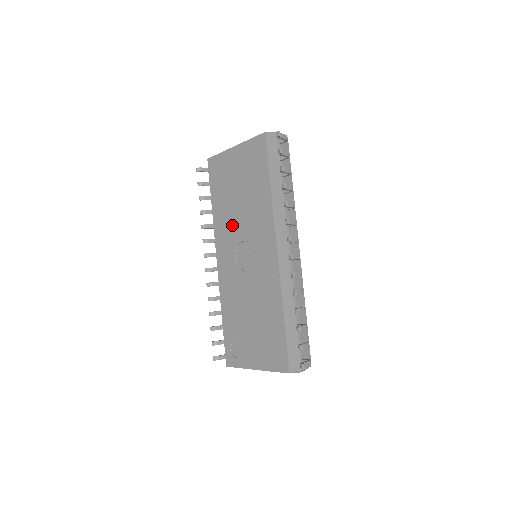
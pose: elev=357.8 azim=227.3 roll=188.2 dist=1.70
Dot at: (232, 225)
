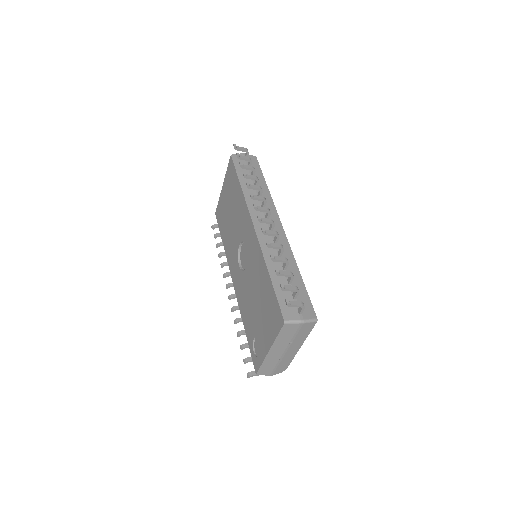
Dot at: (233, 242)
